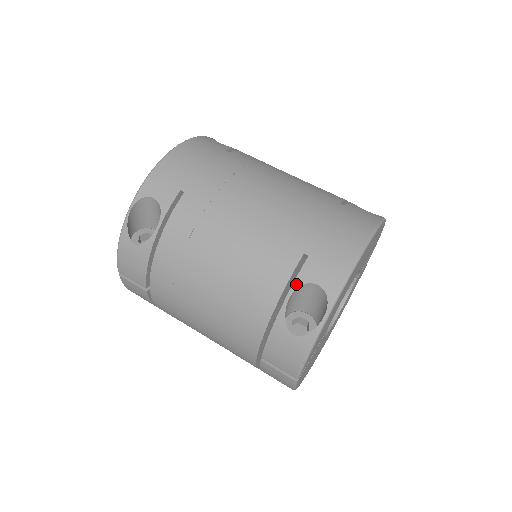
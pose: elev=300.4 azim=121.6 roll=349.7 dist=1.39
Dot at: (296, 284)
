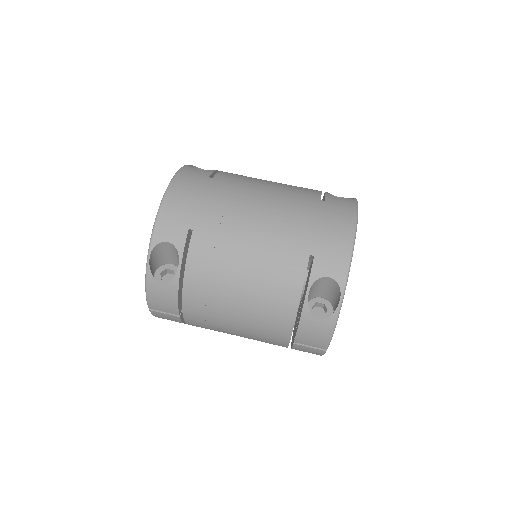
Dot at: (311, 281)
